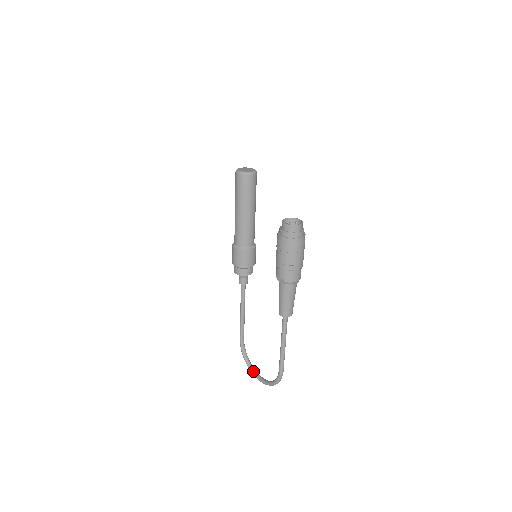
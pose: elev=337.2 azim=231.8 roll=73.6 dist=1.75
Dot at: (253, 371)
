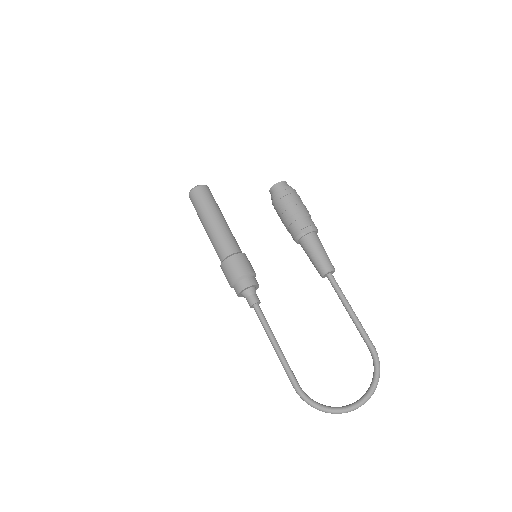
Dot at: (342, 406)
